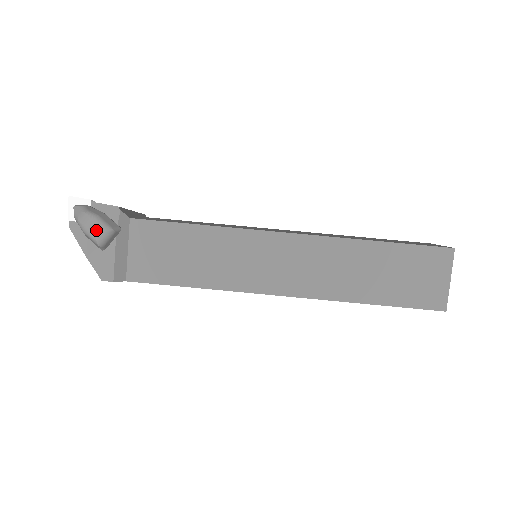
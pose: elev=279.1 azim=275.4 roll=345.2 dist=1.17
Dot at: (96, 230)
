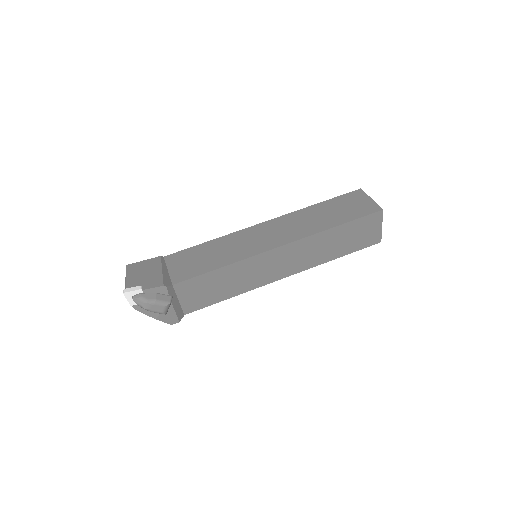
Dot at: (160, 309)
